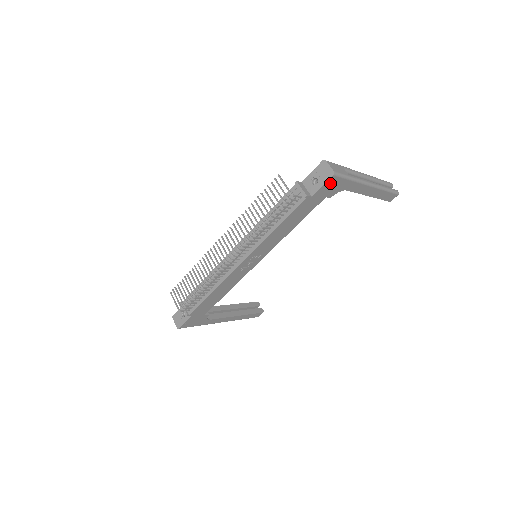
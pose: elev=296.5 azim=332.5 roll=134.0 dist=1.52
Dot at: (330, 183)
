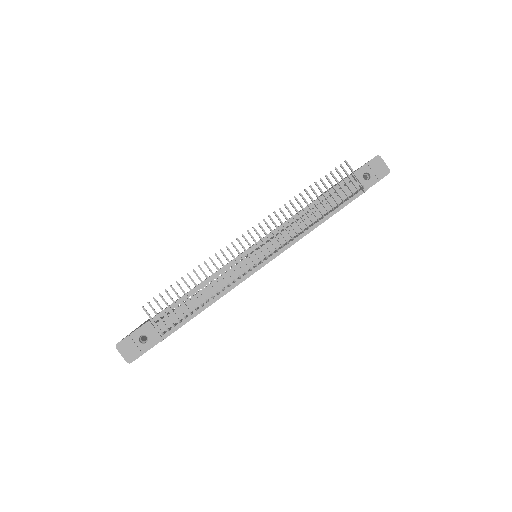
Dot at: occluded
